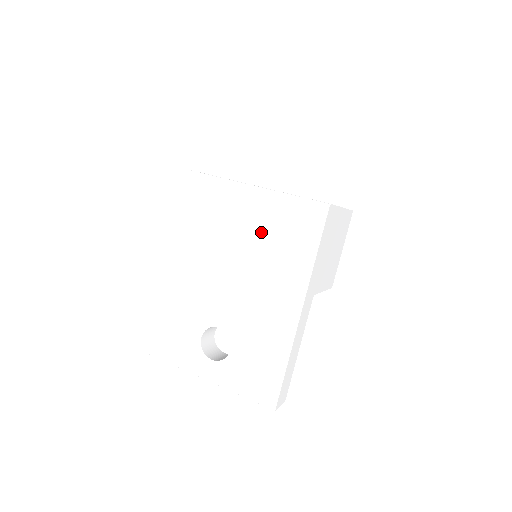
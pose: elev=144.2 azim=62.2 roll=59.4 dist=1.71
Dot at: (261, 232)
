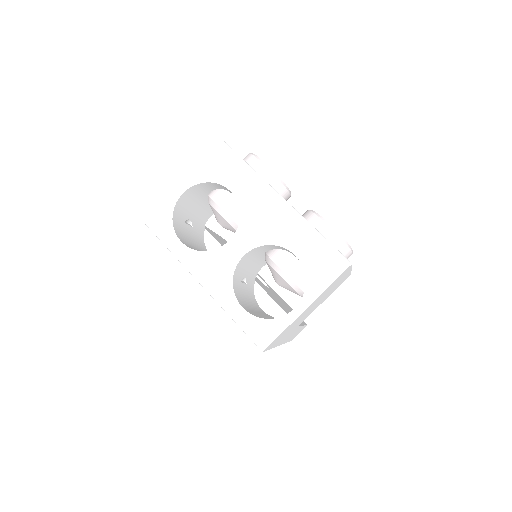
Dot at: occluded
